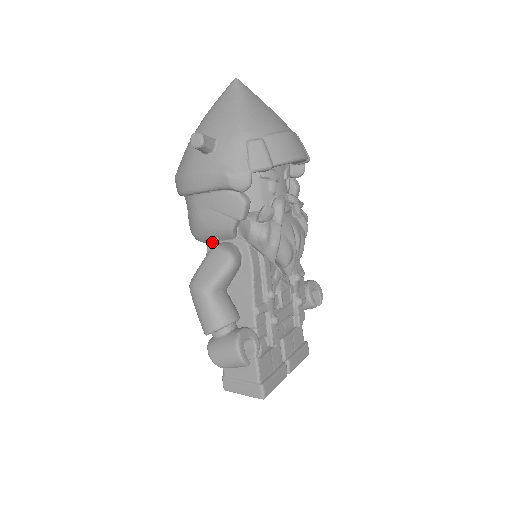
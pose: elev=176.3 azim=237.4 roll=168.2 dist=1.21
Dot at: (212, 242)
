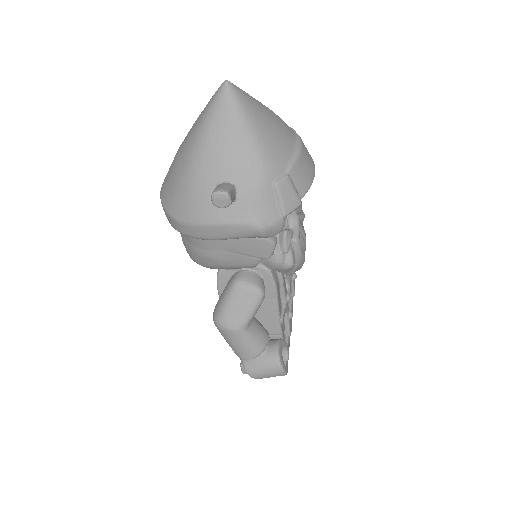
Dot at: (224, 269)
